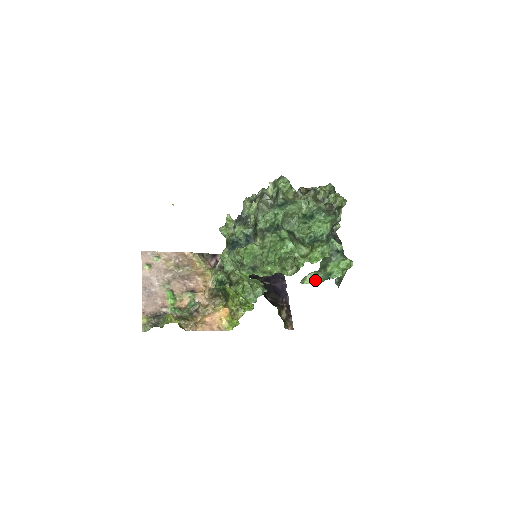
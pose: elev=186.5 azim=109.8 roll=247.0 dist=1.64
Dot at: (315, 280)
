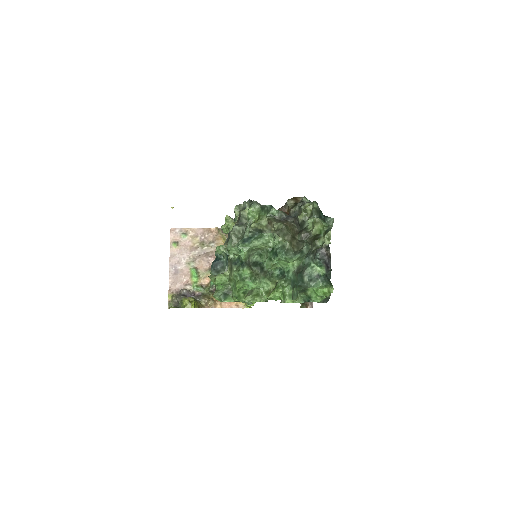
Dot at: occluded
